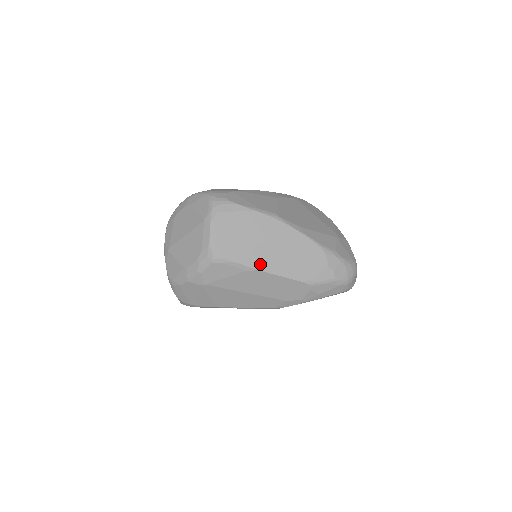
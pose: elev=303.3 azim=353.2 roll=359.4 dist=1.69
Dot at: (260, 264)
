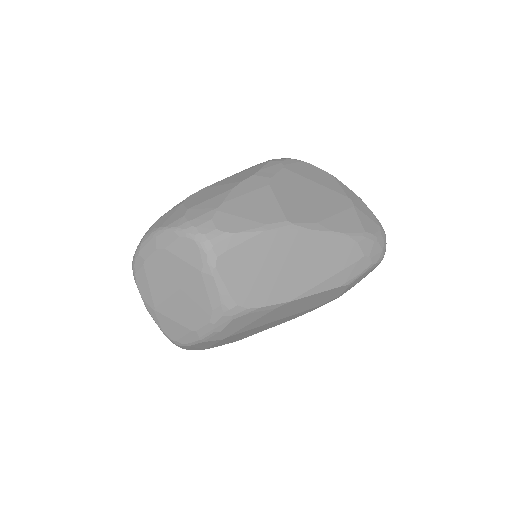
Dot at: (290, 294)
